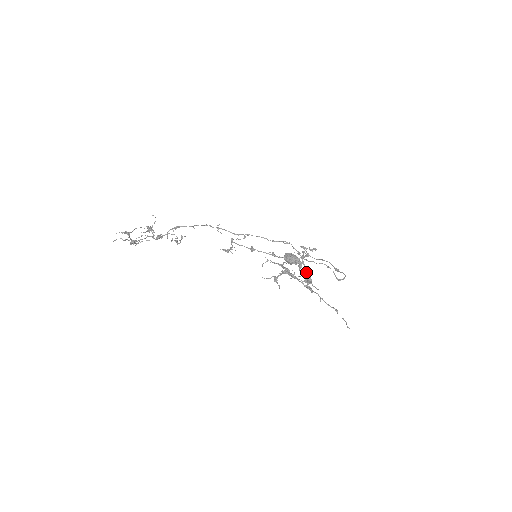
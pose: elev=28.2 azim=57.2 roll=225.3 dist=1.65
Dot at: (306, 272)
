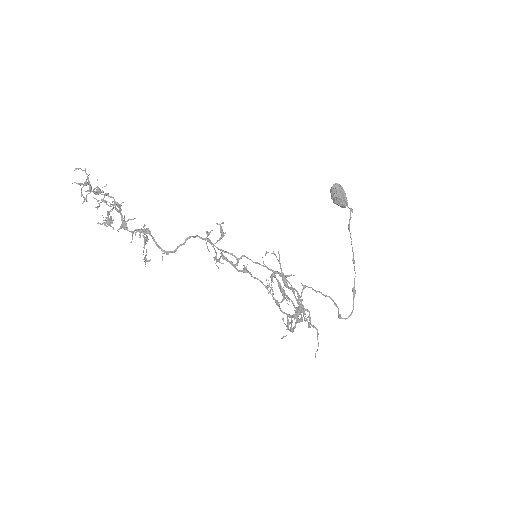
Dot at: occluded
